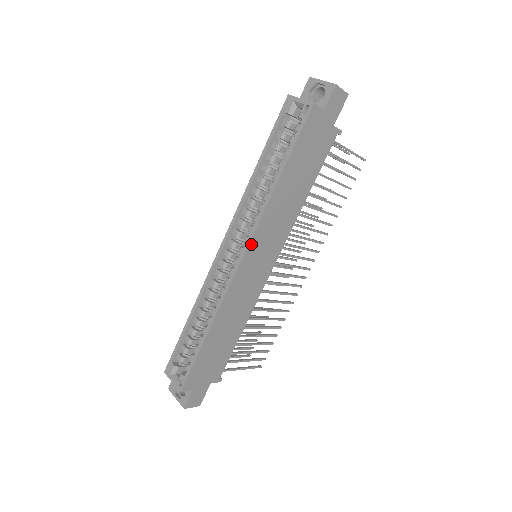
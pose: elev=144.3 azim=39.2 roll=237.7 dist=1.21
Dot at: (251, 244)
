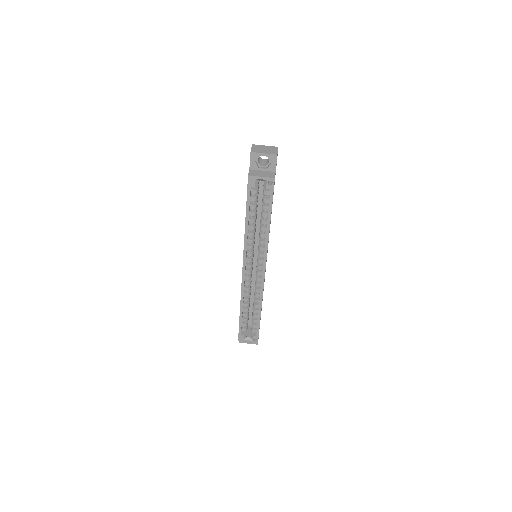
Dot at: occluded
